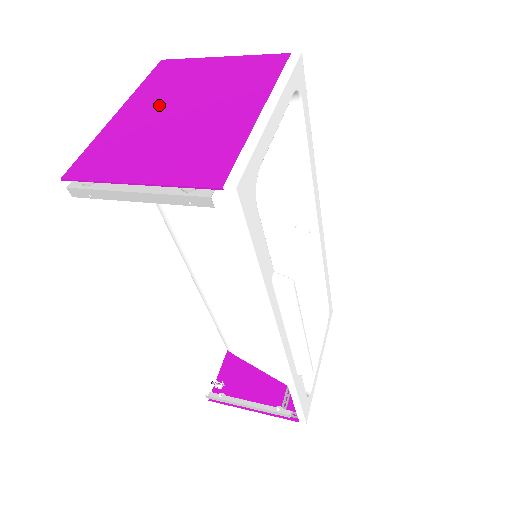
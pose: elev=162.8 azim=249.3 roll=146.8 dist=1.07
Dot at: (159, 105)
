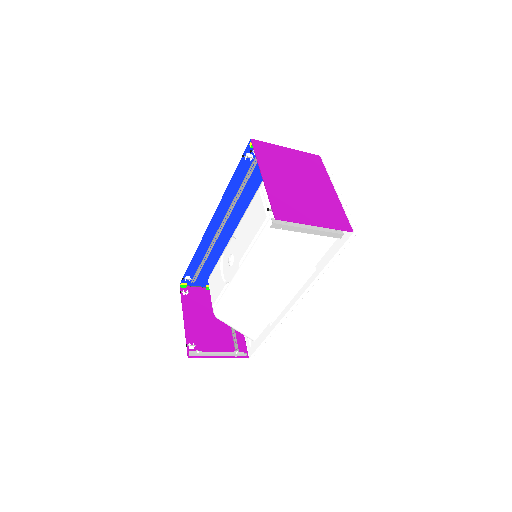
Dot at: (283, 176)
